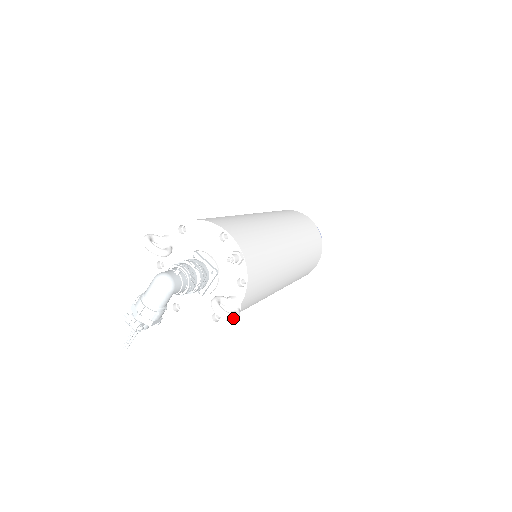
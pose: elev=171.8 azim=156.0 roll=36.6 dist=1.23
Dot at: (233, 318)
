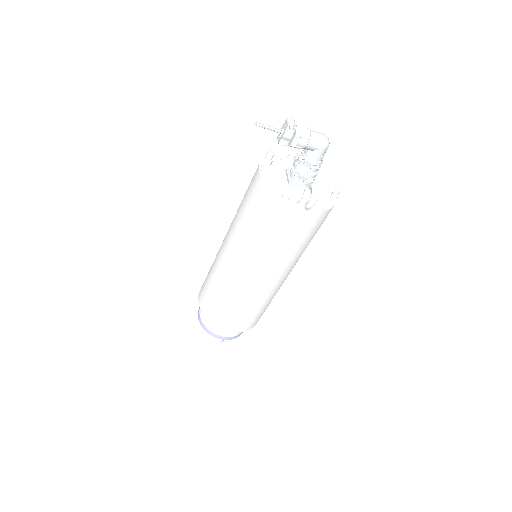
Dot at: (316, 199)
